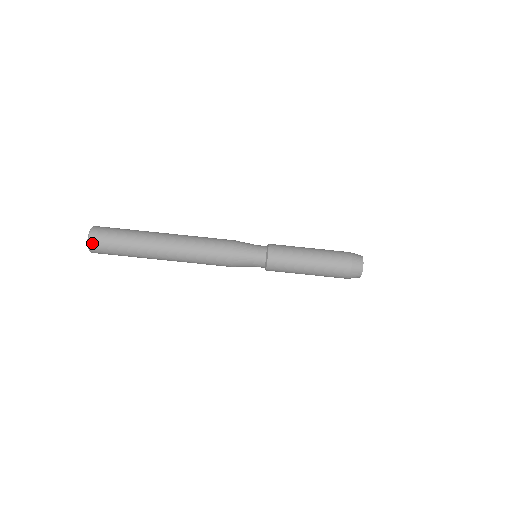
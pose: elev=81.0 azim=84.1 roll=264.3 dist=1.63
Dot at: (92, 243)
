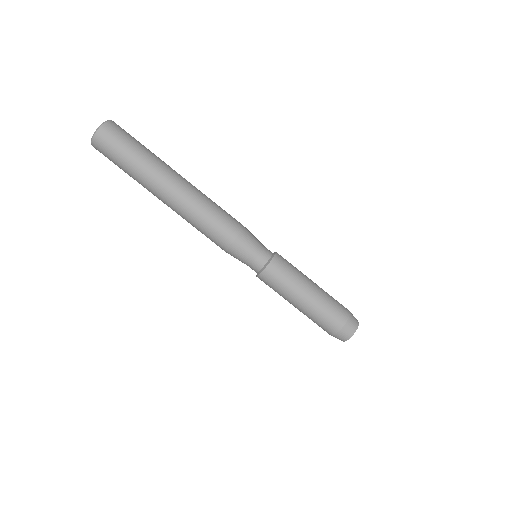
Dot at: (97, 139)
